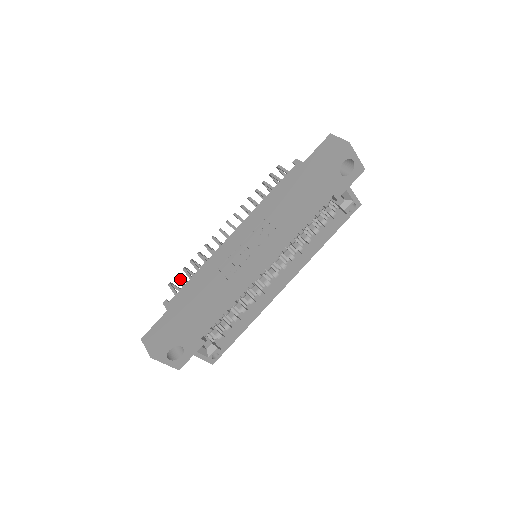
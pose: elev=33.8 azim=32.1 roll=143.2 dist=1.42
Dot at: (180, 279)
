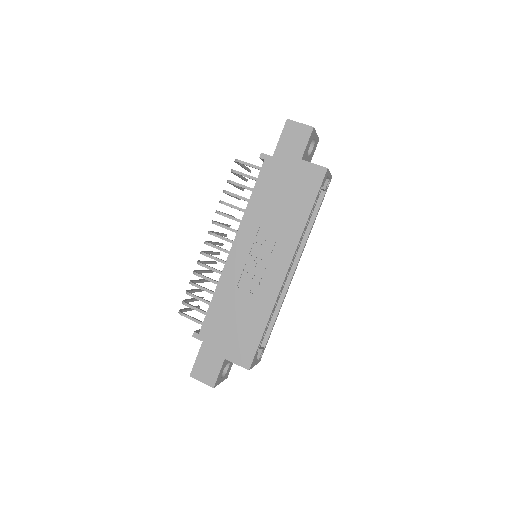
Dot at: (191, 305)
